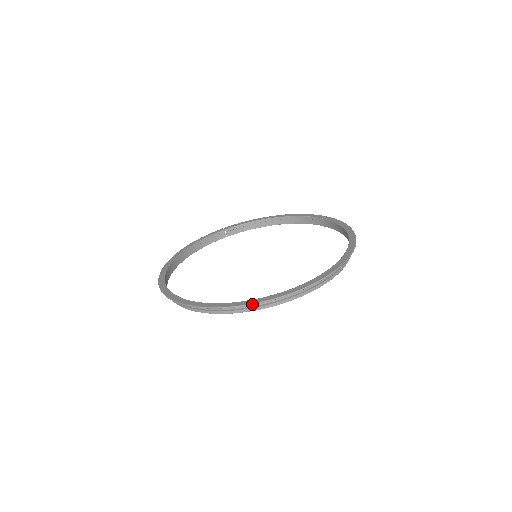
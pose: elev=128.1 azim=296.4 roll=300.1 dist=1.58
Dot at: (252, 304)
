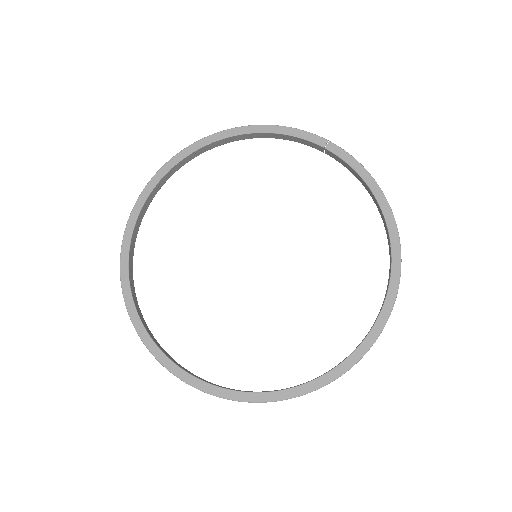
Dot at: (137, 332)
